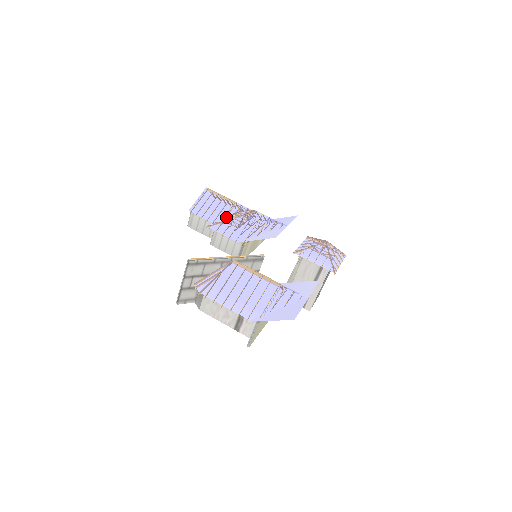
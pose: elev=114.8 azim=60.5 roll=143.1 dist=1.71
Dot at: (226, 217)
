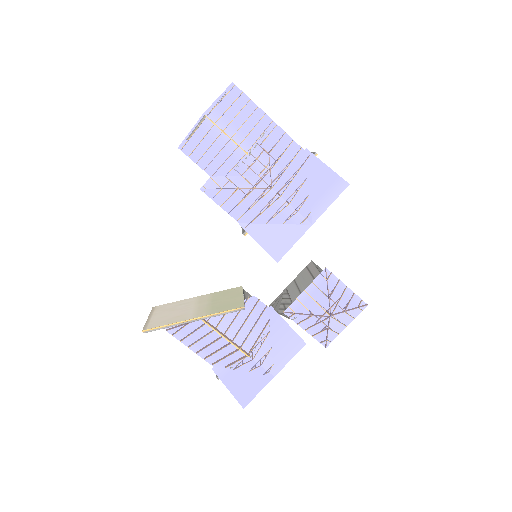
Dot at: (230, 174)
